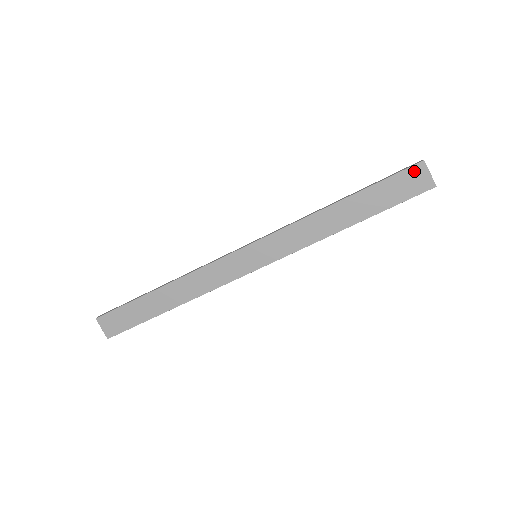
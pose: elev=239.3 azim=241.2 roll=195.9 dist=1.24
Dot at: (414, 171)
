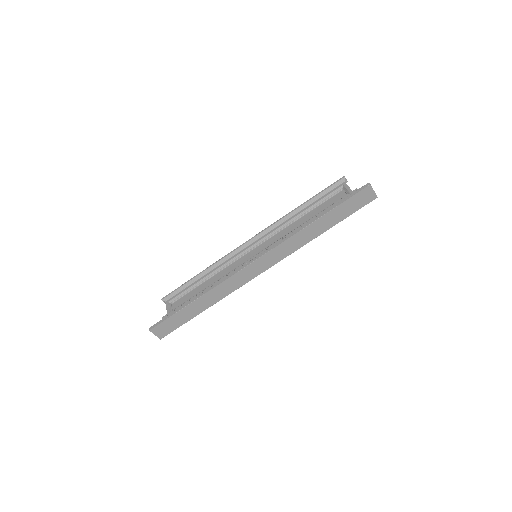
Dot at: (364, 192)
